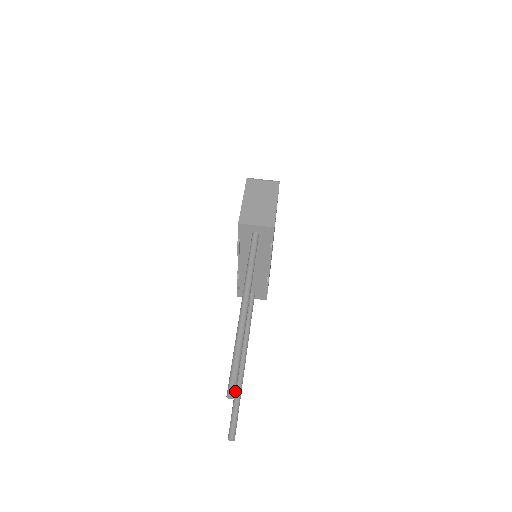
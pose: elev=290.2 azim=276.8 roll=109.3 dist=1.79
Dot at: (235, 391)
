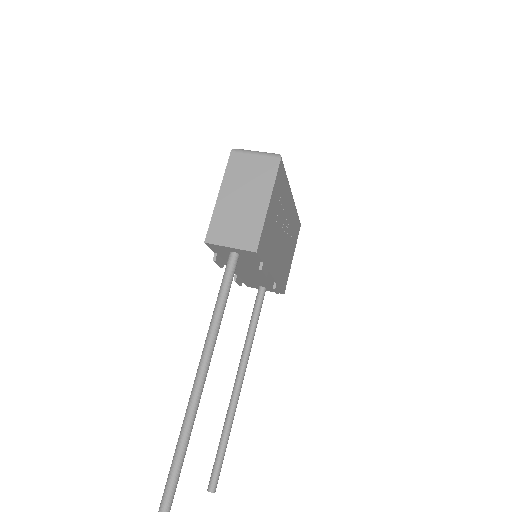
Dot at: out of frame
